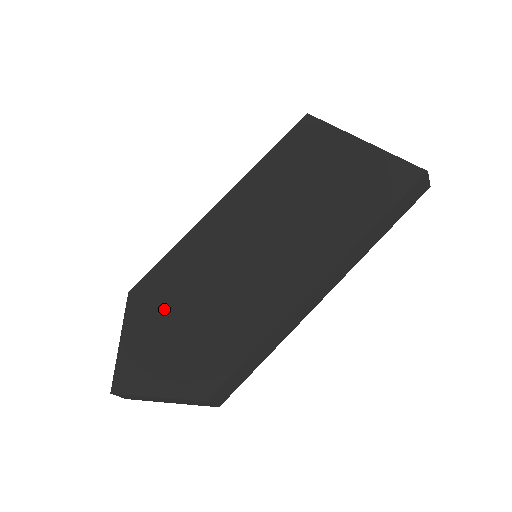
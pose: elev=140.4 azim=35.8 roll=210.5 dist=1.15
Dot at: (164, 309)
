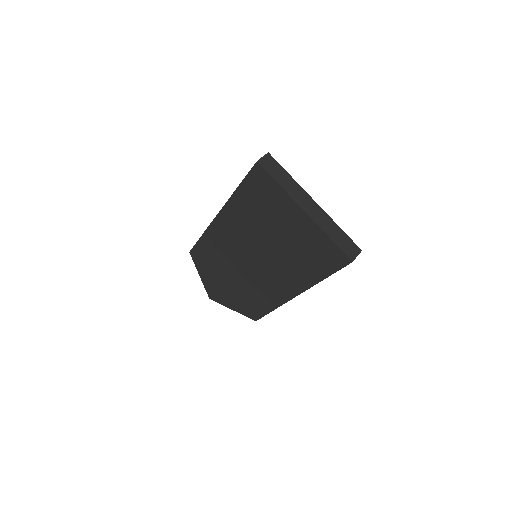
Dot at: (215, 271)
